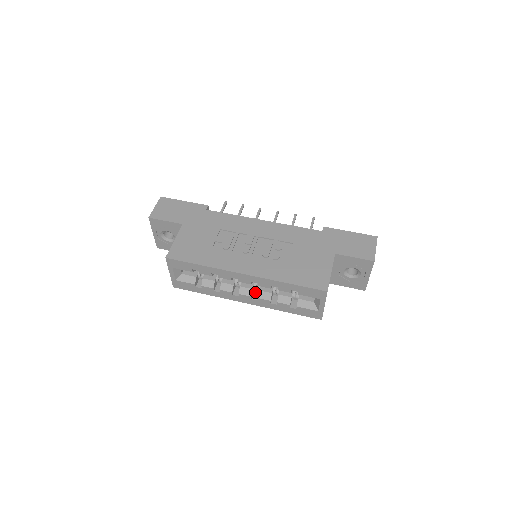
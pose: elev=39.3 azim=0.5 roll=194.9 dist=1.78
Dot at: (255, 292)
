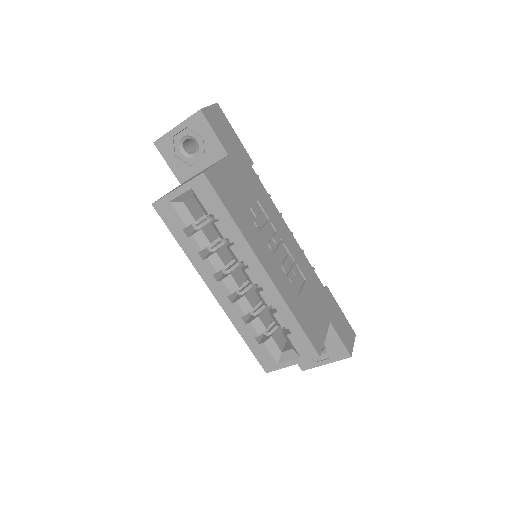
Dot at: occluded
